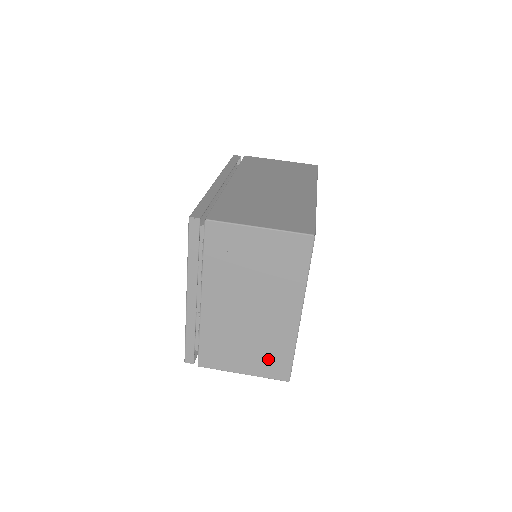
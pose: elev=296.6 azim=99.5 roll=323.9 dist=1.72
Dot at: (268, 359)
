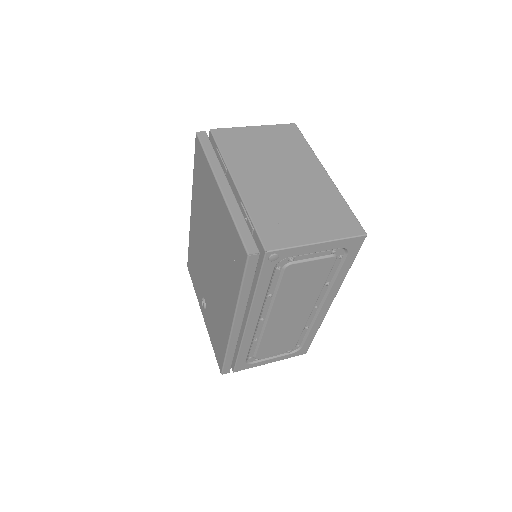
Dot at: (330, 218)
